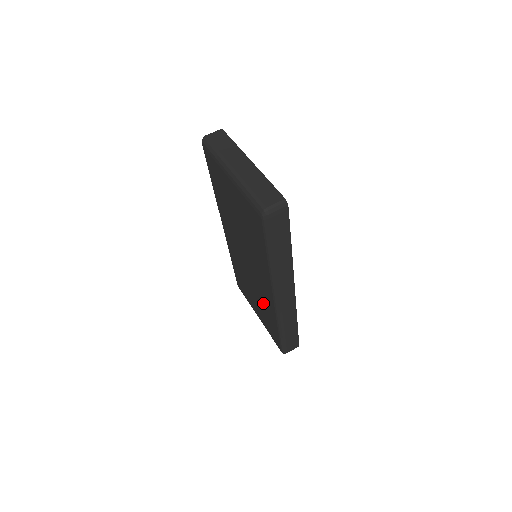
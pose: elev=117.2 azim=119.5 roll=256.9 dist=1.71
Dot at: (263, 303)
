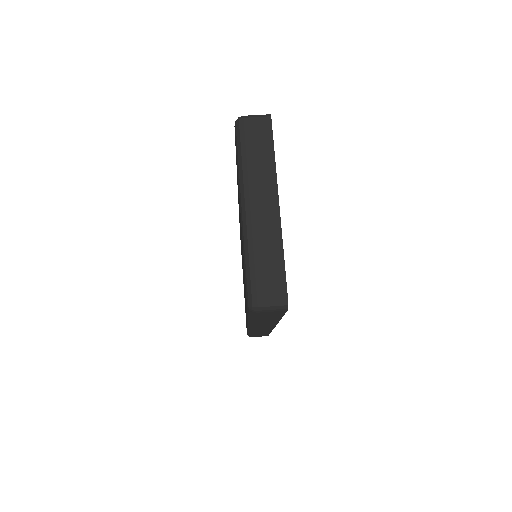
Dot at: occluded
